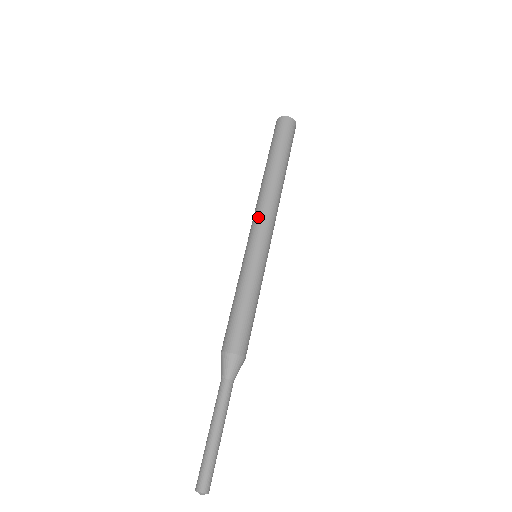
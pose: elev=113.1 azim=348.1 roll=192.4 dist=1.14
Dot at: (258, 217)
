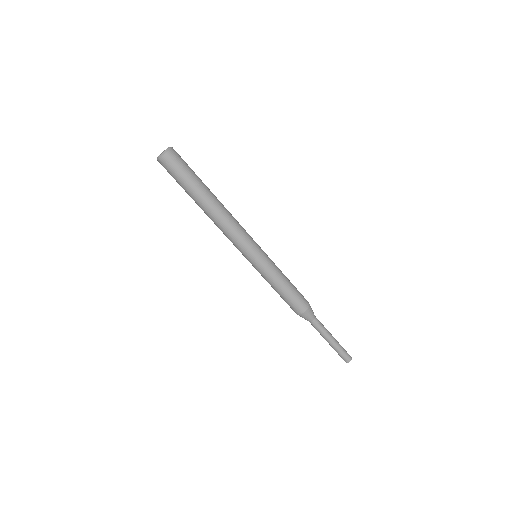
Dot at: (238, 238)
